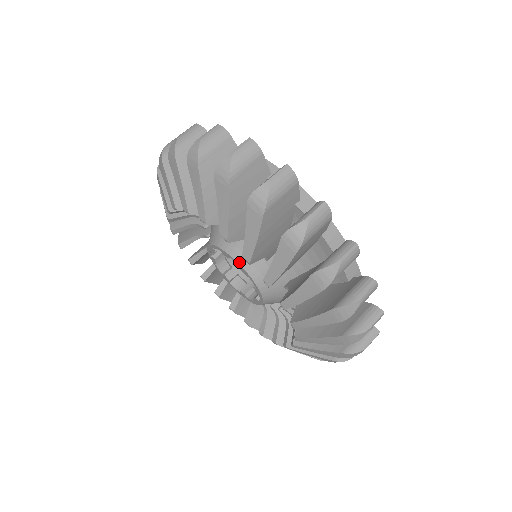
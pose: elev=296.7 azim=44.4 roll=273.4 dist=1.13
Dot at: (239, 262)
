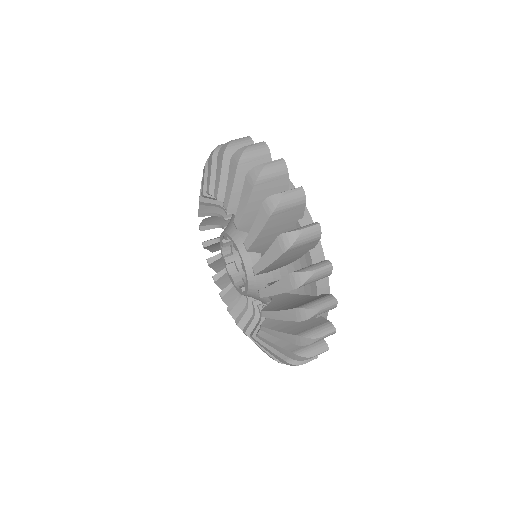
Dot at: (232, 237)
